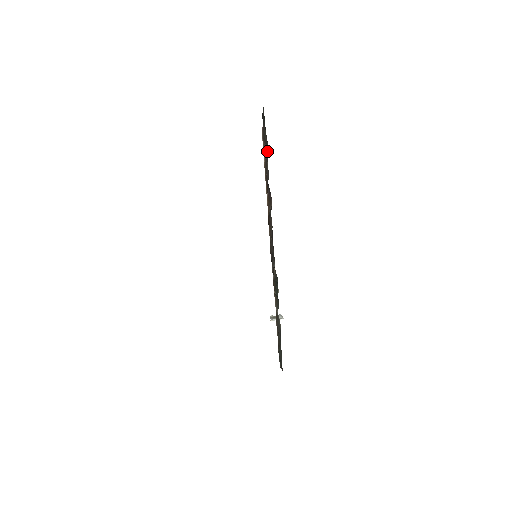
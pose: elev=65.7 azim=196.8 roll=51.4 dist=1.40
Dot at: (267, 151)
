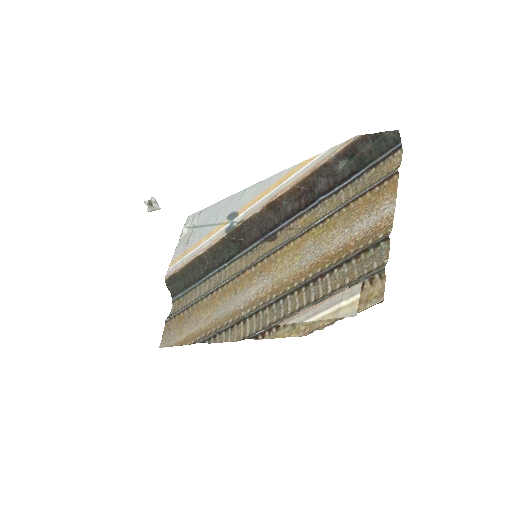
Dot at: (345, 160)
